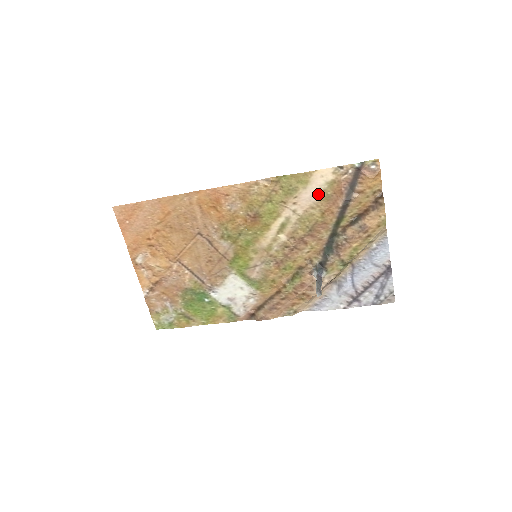
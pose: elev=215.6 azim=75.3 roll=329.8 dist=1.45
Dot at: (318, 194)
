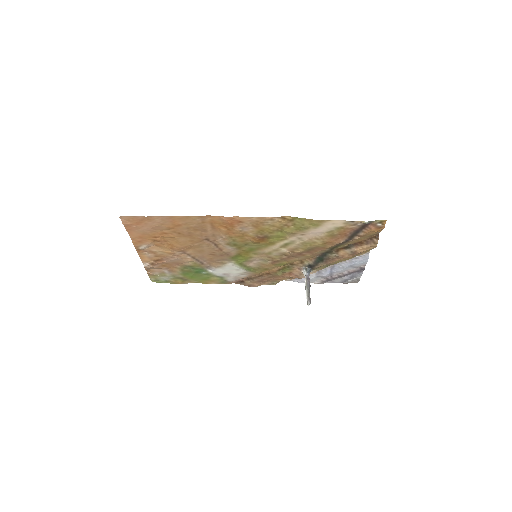
Dot at: (325, 232)
